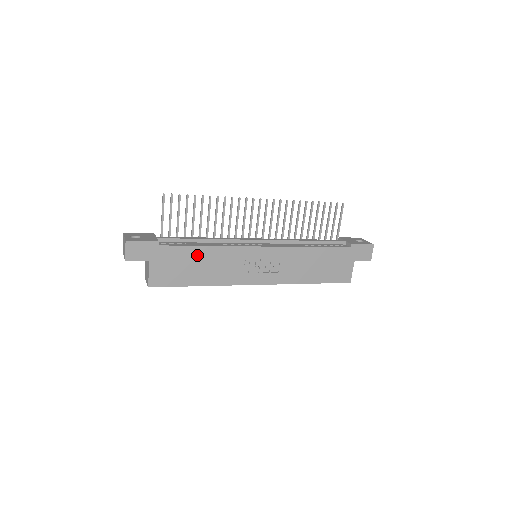
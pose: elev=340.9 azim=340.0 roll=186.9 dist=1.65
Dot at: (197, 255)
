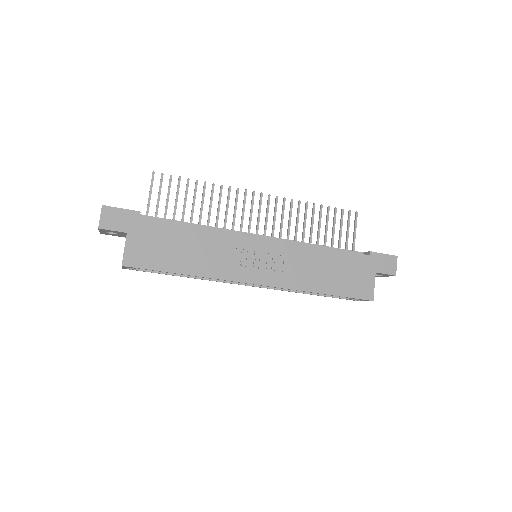
Dot at: (184, 235)
